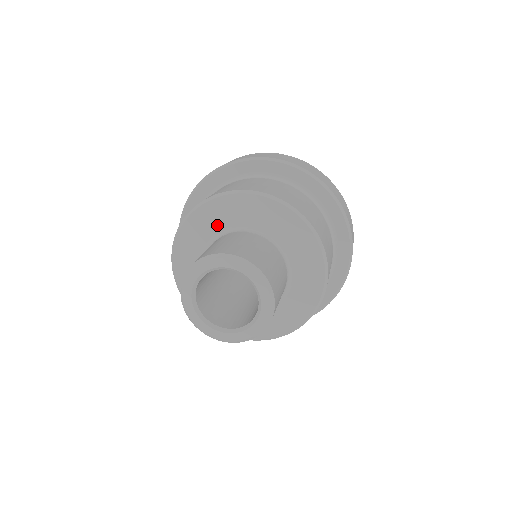
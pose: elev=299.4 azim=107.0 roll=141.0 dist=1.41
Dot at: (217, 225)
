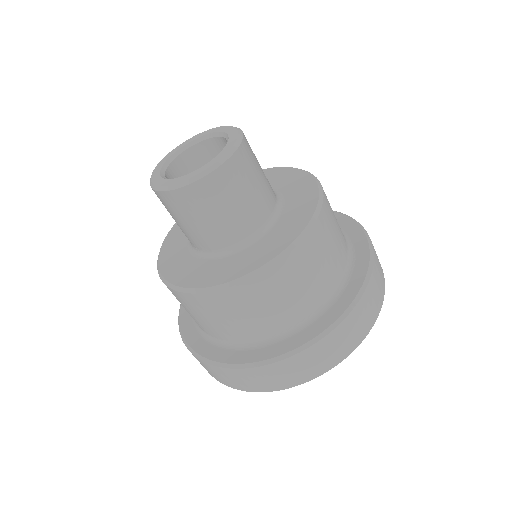
Dot at: occluded
